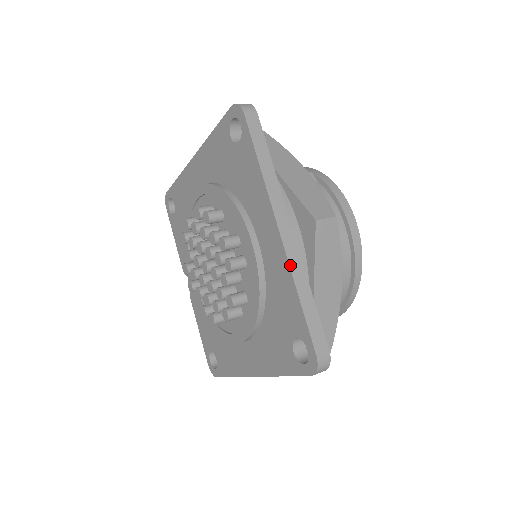
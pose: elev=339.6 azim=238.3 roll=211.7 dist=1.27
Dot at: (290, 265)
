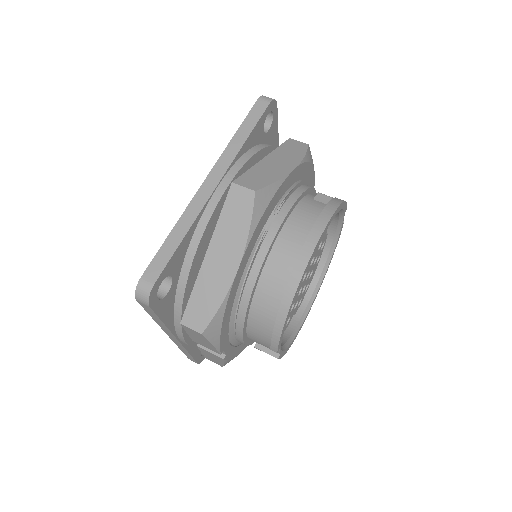
Dot at: (189, 206)
